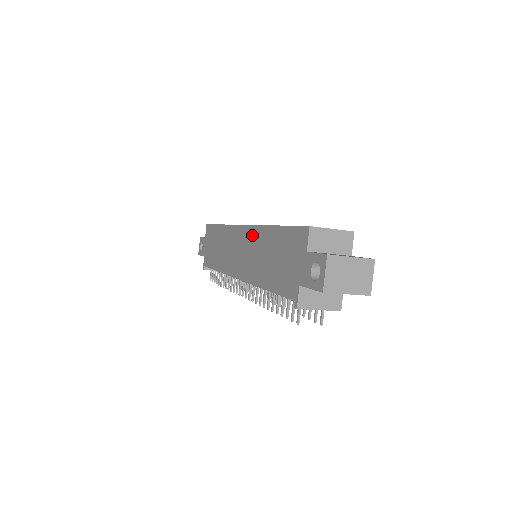
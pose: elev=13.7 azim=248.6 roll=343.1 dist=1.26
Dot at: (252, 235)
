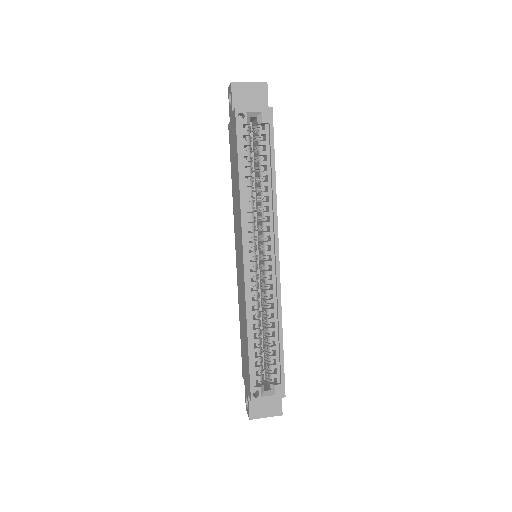
Dot at: (243, 292)
